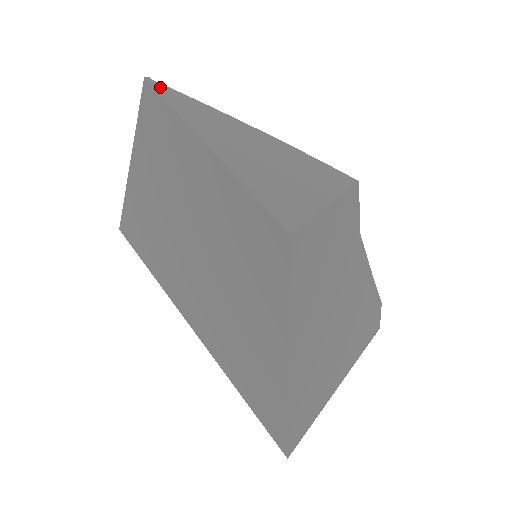
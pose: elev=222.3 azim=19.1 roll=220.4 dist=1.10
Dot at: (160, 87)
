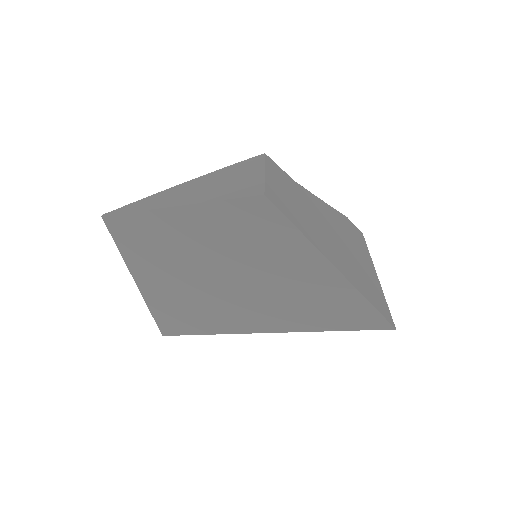
Dot at: (115, 212)
